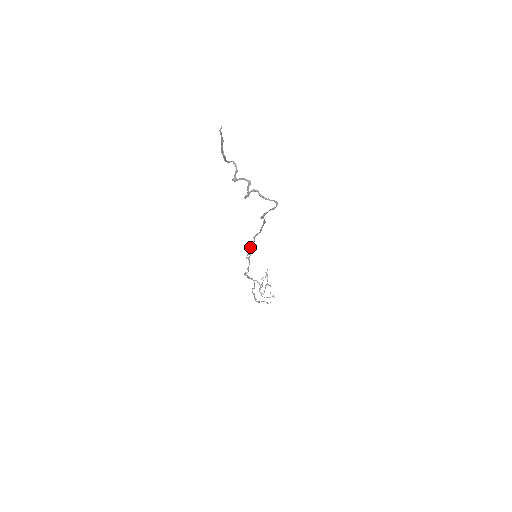
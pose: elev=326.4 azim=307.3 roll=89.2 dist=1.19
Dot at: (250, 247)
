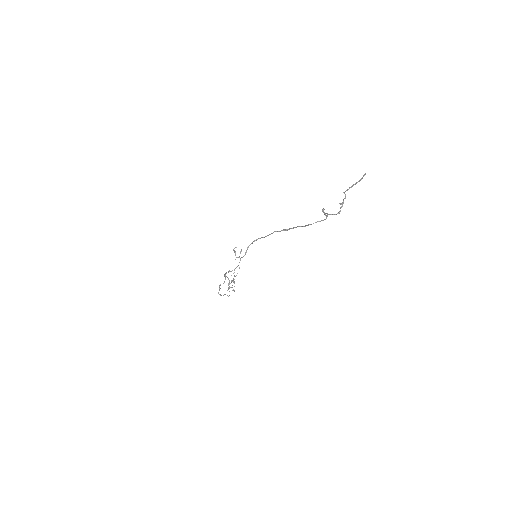
Dot at: occluded
